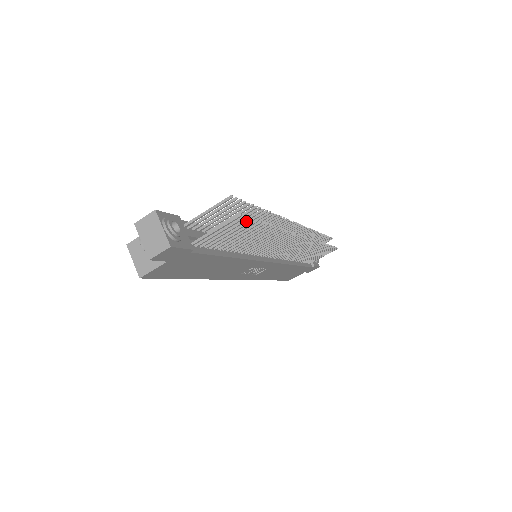
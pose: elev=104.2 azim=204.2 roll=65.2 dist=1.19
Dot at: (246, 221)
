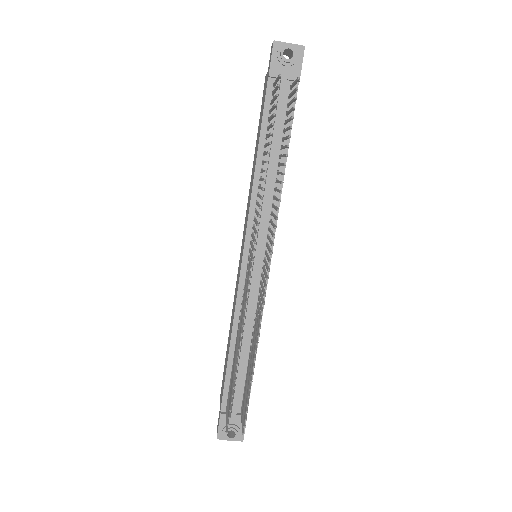
Dot at: (246, 417)
